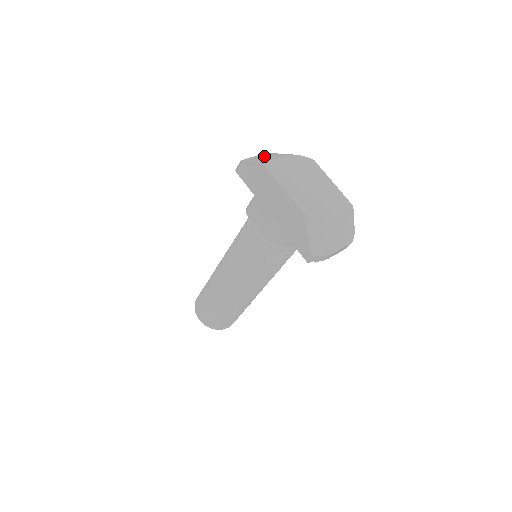
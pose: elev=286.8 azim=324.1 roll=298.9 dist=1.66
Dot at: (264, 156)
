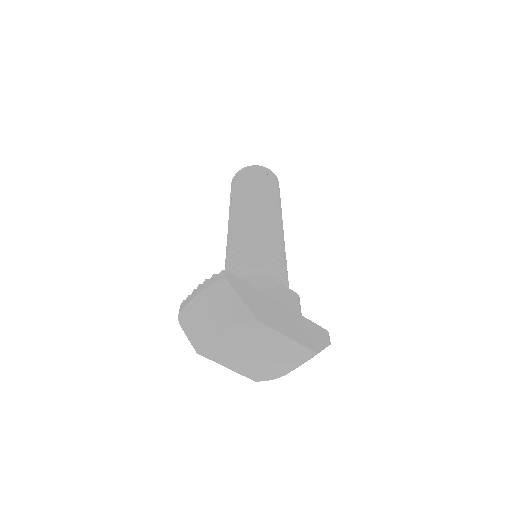
Dot at: (200, 314)
